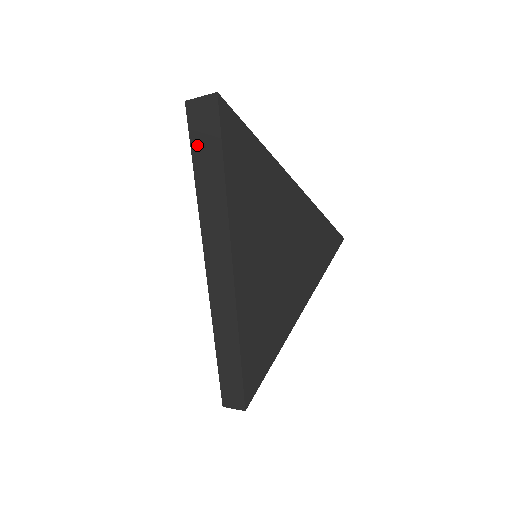
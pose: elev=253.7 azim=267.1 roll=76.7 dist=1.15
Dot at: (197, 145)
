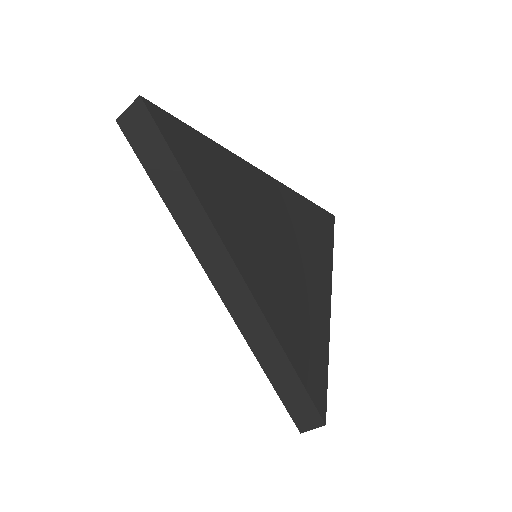
Dot at: (145, 156)
